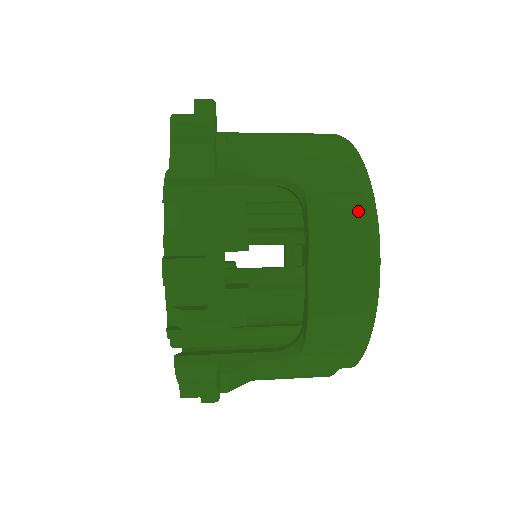
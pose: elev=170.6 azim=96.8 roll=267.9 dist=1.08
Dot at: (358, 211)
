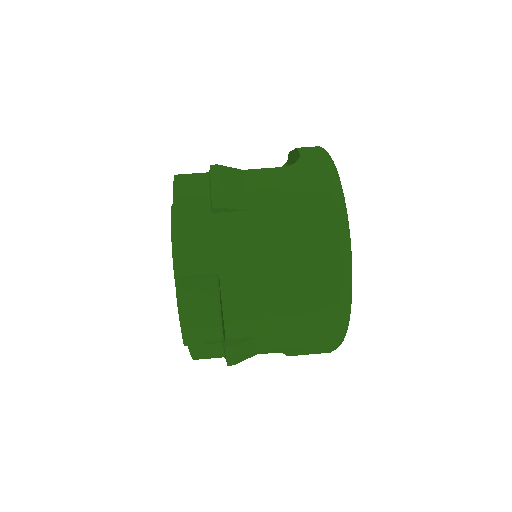
Dot at: occluded
